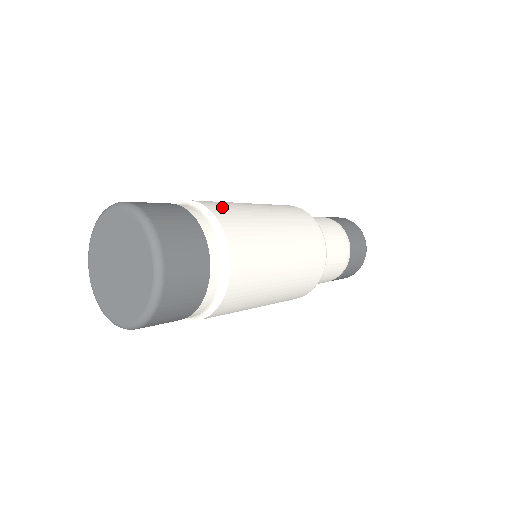
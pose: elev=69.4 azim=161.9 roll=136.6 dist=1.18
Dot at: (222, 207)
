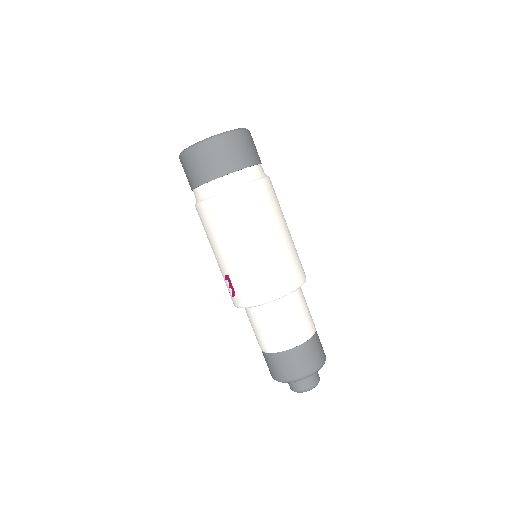
Dot at: occluded
